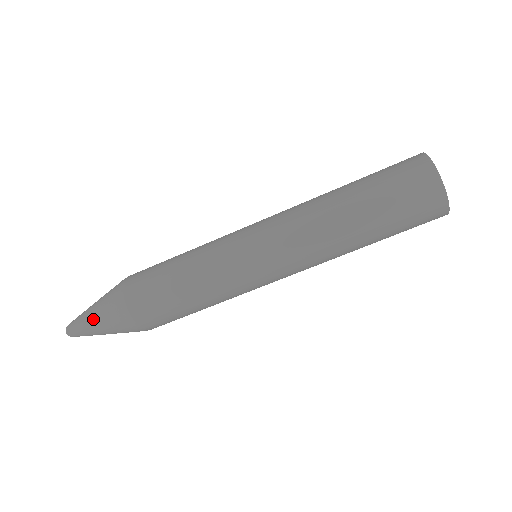
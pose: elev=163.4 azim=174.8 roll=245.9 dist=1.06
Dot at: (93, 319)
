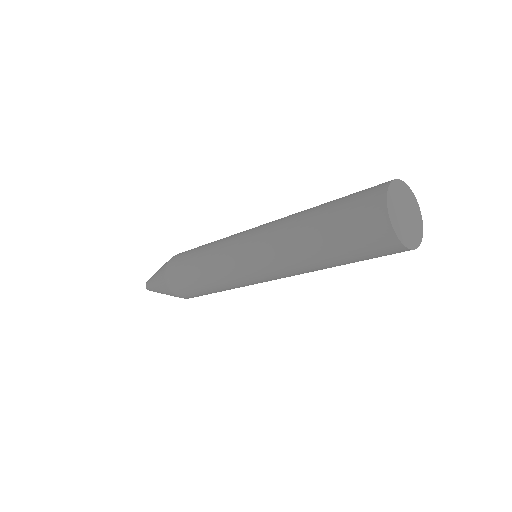
Dot at: (159, 292)
